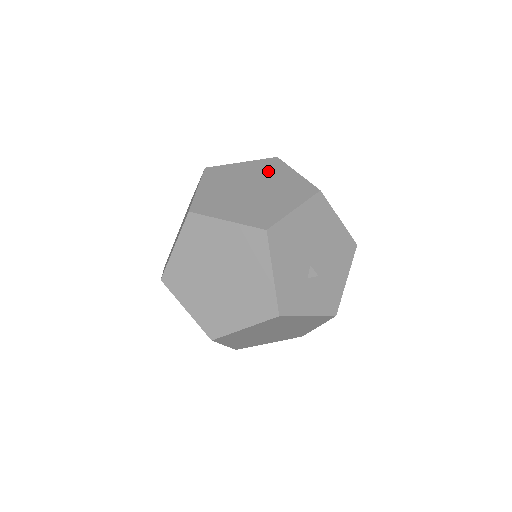
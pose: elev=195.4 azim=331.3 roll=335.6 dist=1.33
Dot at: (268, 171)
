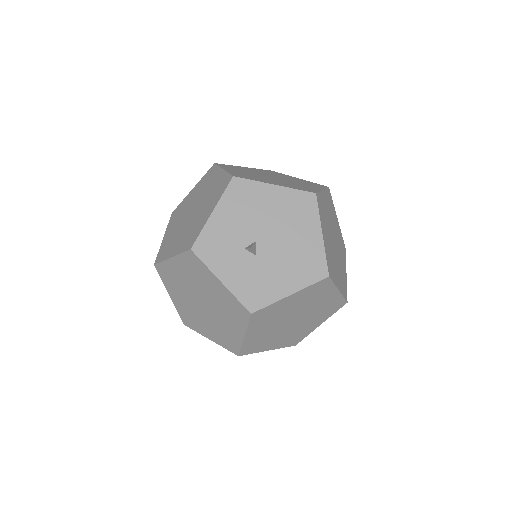
Dot at: (305, 183)
